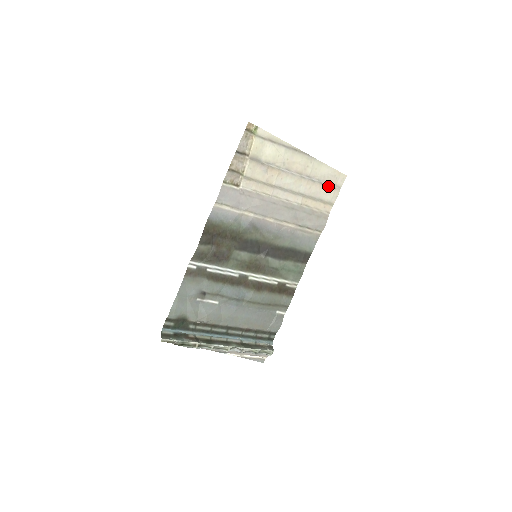
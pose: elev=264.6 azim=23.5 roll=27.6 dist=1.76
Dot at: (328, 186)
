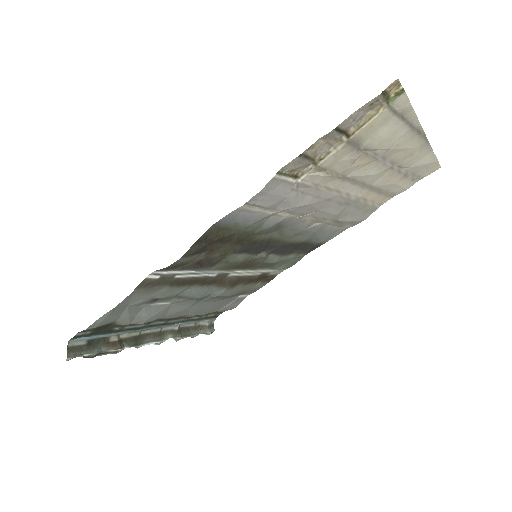
Dot at: (409, 177)
